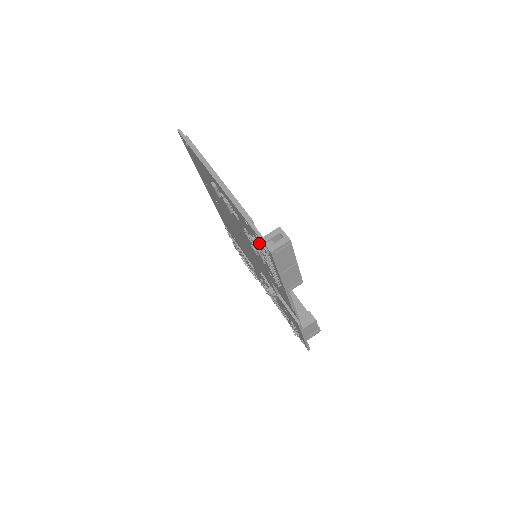
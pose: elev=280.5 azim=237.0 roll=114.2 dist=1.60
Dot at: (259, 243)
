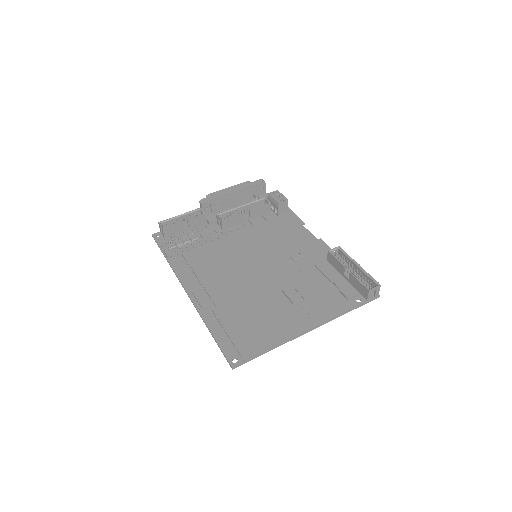
Dot at: occluded
